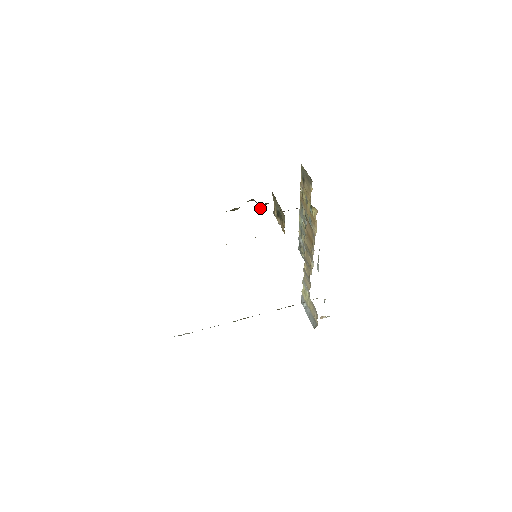
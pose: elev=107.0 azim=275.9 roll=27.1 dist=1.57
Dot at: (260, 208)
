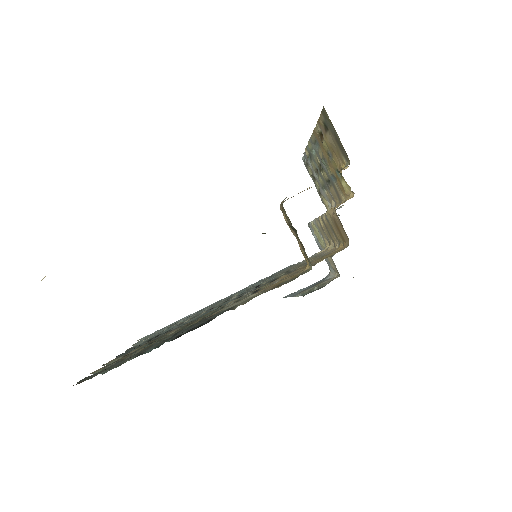
Dot at: (263, 233)
